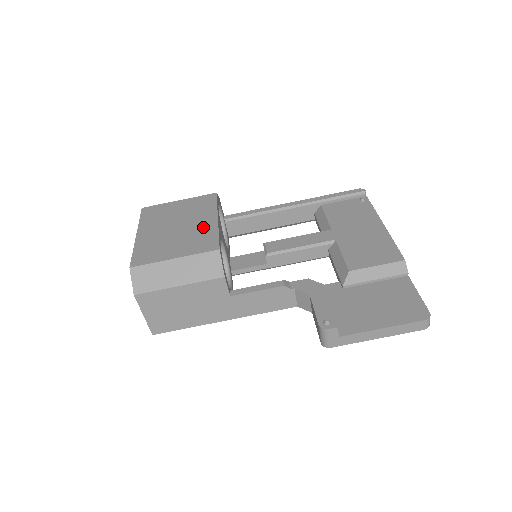
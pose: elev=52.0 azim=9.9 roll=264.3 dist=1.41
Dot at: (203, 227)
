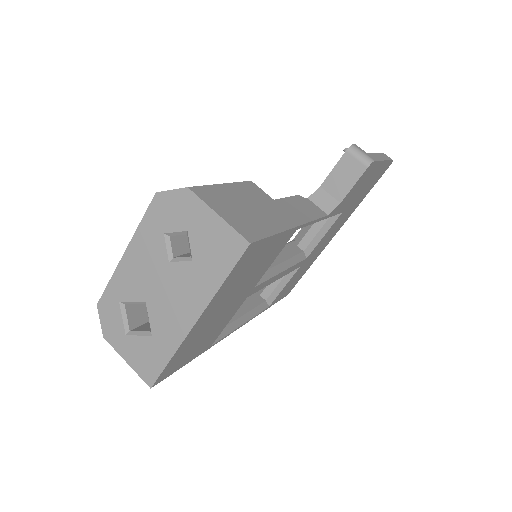
Dot at: occluded
